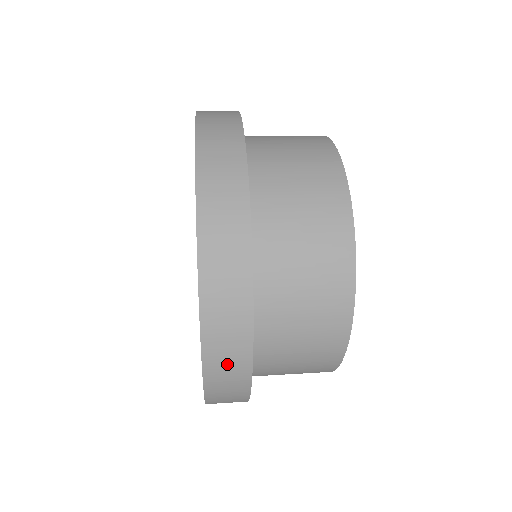
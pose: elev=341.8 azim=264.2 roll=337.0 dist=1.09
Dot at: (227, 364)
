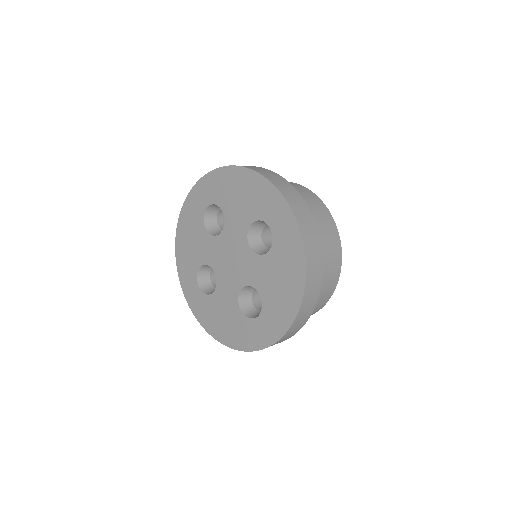
Dot at: (296, 202)
